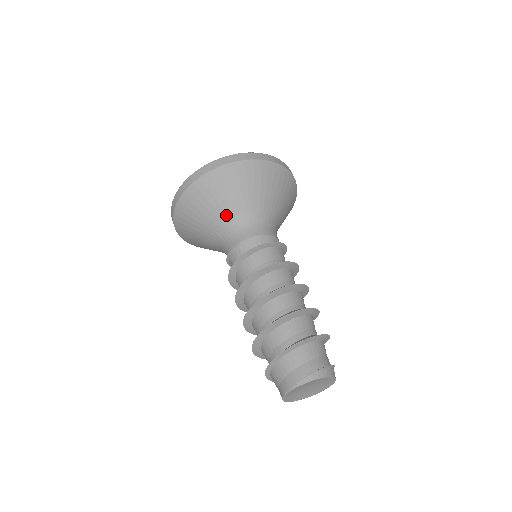
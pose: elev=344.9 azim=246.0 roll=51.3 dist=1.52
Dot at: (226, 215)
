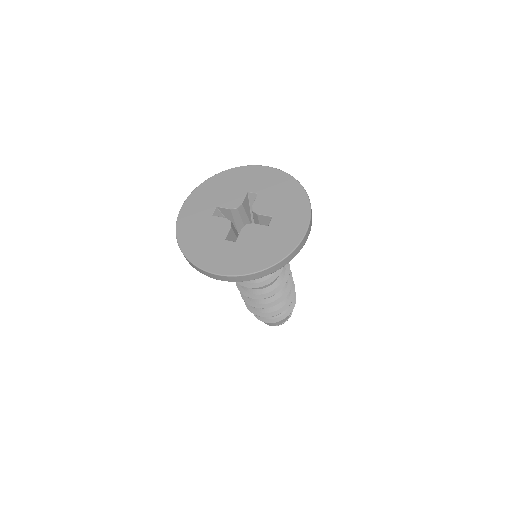
Dot at: occluded
